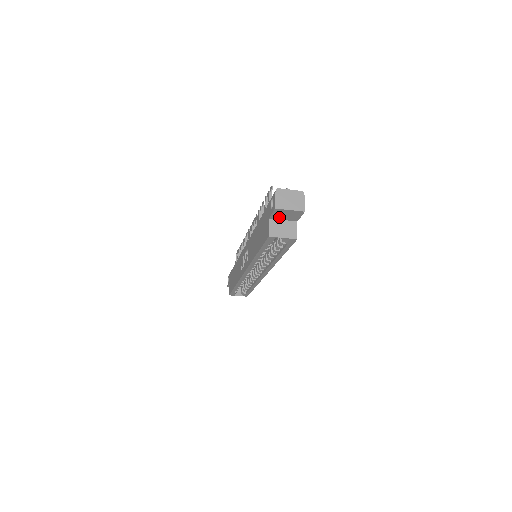
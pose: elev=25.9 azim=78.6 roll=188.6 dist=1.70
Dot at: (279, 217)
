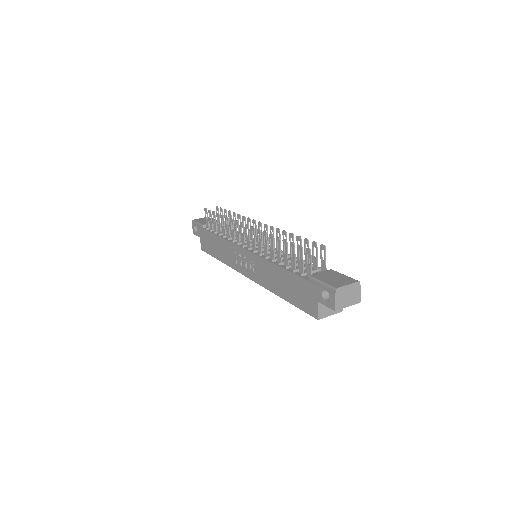
Dot at: occluded
